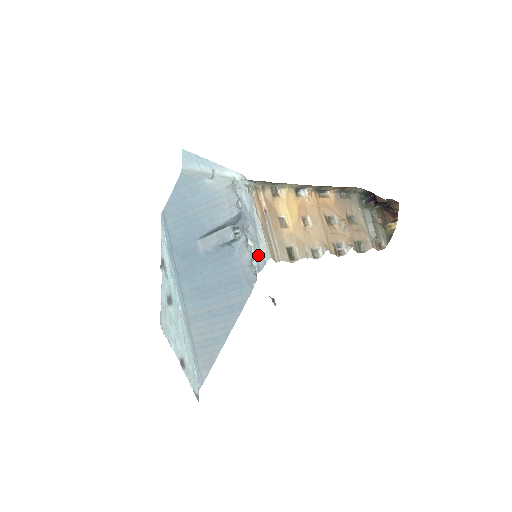
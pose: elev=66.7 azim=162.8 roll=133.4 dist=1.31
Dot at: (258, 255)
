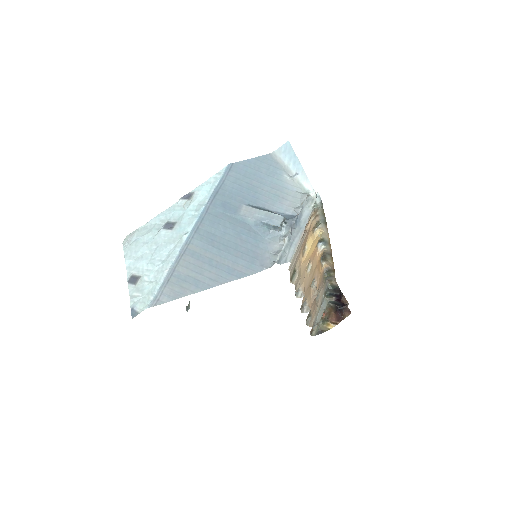
Dot at: (285, 252)
